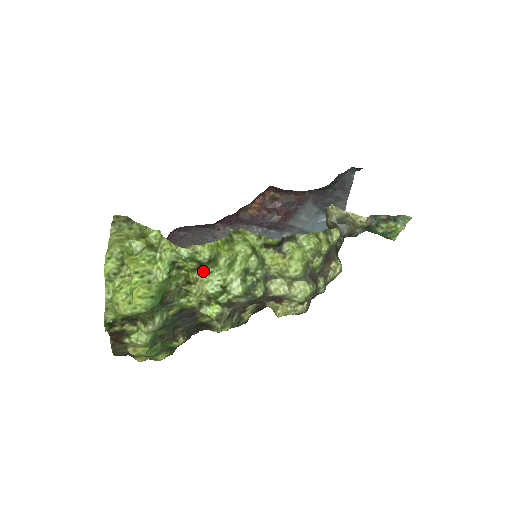
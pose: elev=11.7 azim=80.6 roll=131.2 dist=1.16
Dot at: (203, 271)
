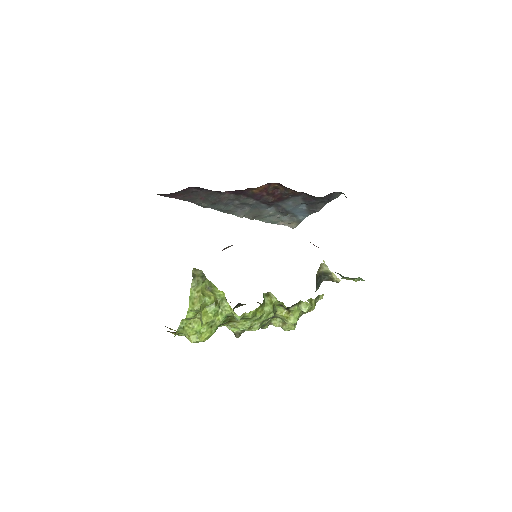
Dot at: (242, 319)
